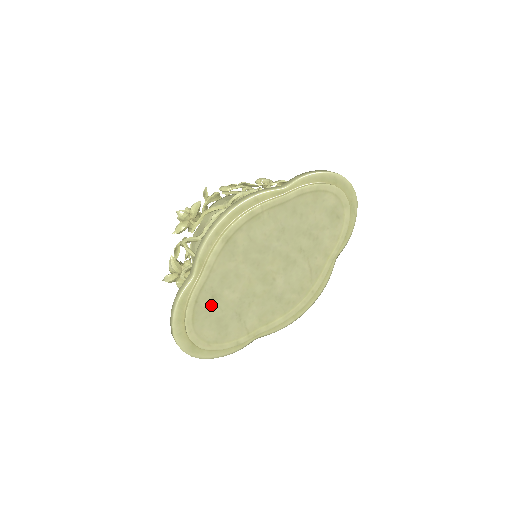
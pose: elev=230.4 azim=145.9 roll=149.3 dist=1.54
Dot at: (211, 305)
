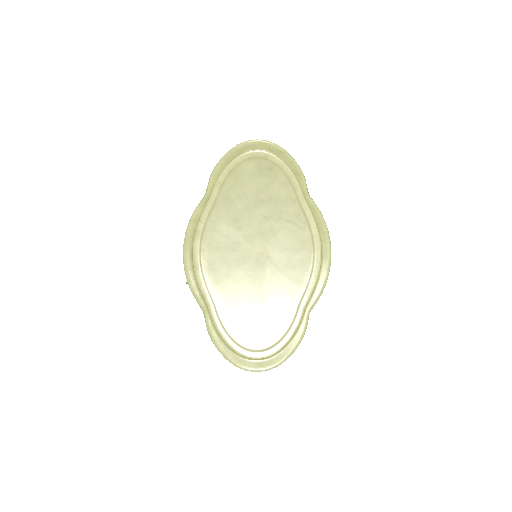
Dot at: (238, 319)
